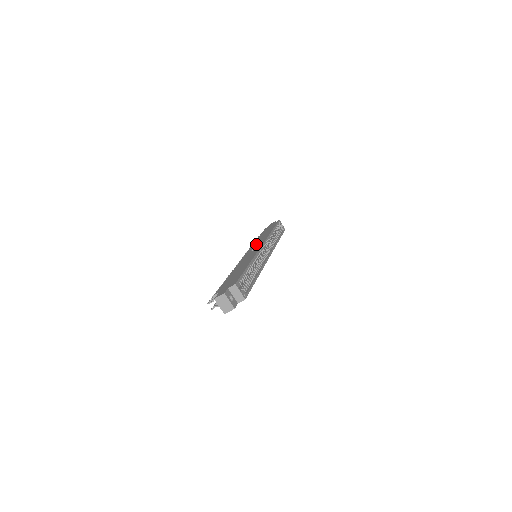
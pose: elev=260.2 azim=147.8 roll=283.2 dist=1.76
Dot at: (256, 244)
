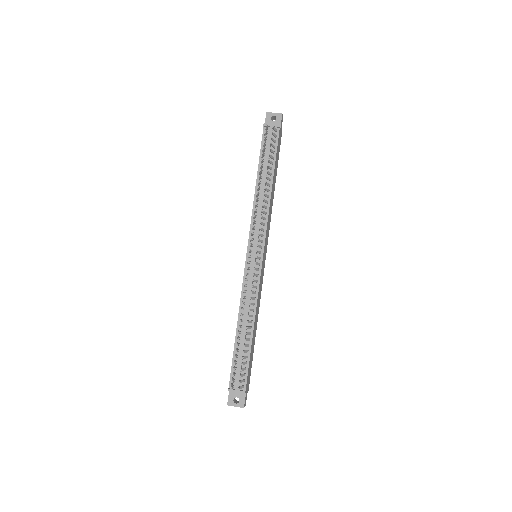
Dot at: occluded
